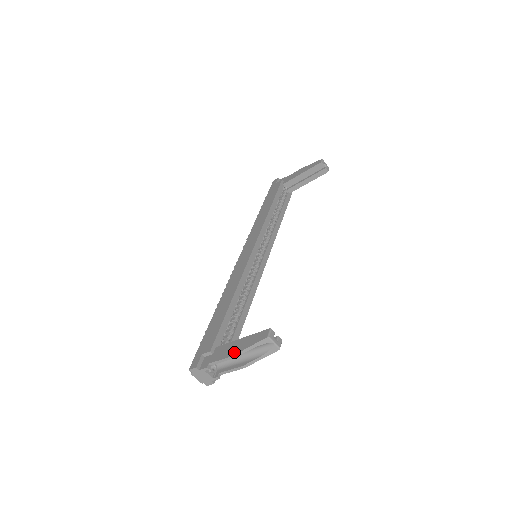
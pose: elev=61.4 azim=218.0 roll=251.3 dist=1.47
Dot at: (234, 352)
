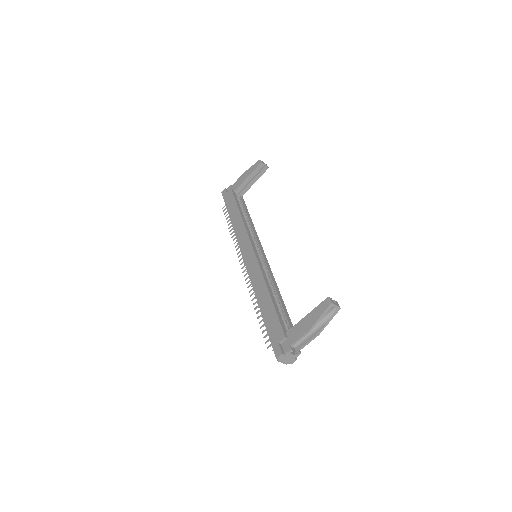
Dot at: (308, 327)
